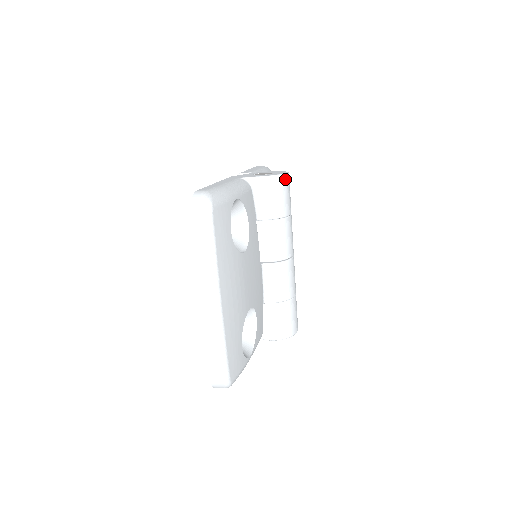
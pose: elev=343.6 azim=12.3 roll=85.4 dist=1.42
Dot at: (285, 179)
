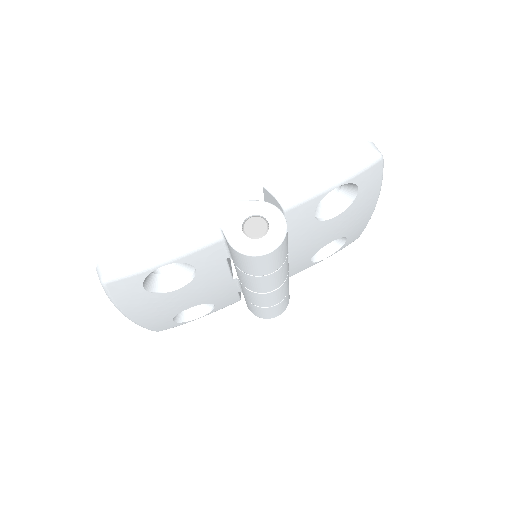
Dot at: (257, 258)
